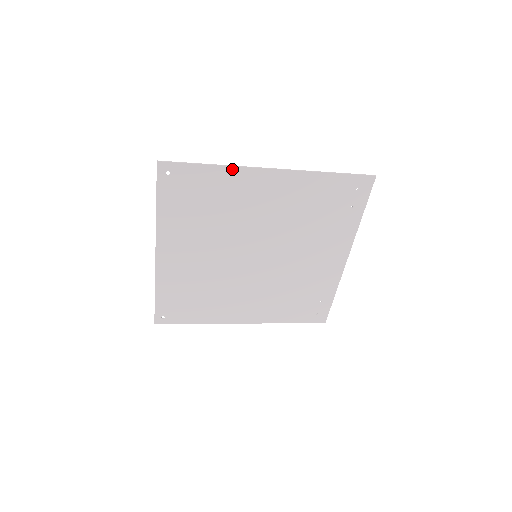
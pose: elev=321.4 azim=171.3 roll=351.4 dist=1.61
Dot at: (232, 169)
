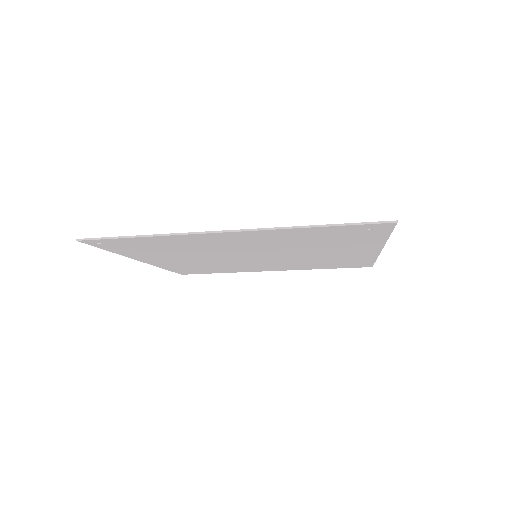
Dot at: (172, 236)
